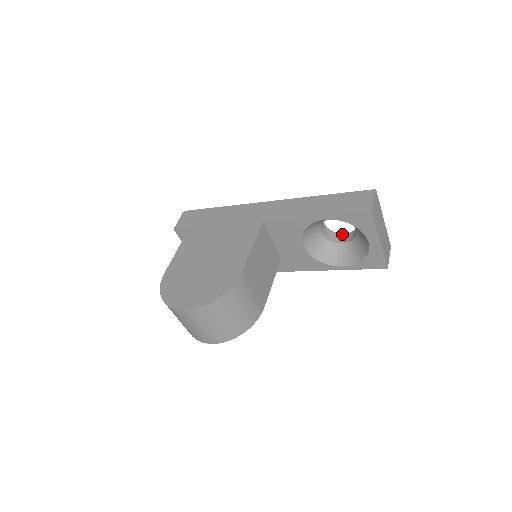
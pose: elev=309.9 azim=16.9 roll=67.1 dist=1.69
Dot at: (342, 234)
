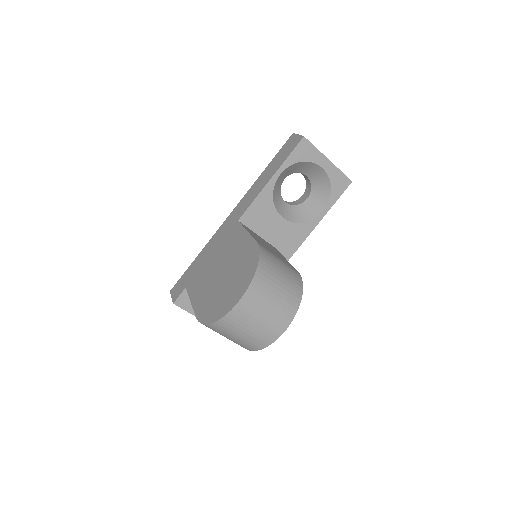
Dot at: (301, 197)
